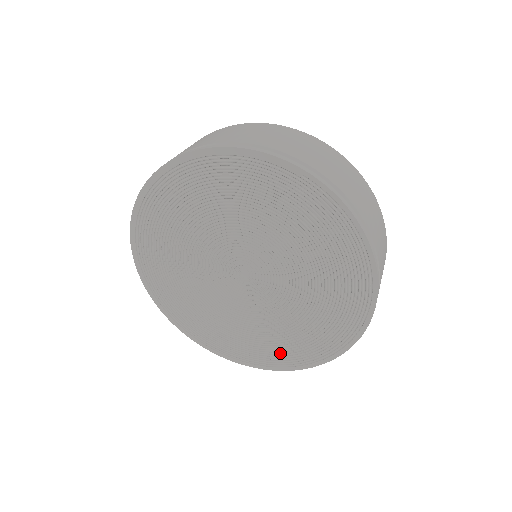
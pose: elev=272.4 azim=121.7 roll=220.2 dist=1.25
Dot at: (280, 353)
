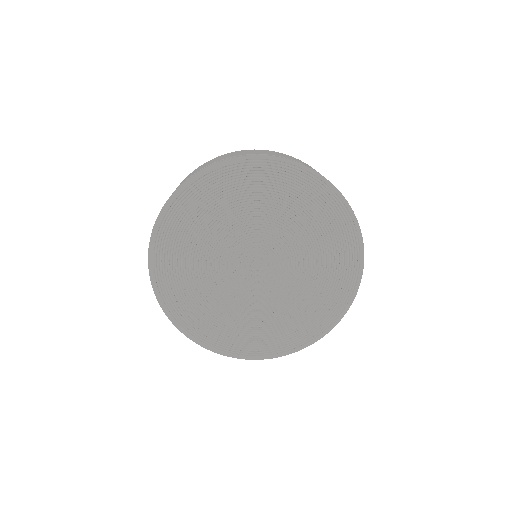
Dot at: (324, 310)
